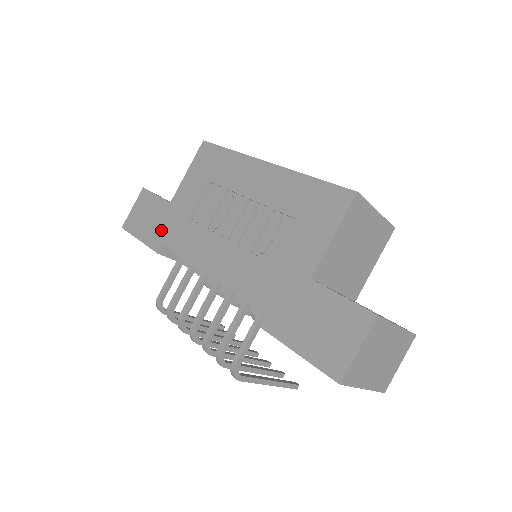
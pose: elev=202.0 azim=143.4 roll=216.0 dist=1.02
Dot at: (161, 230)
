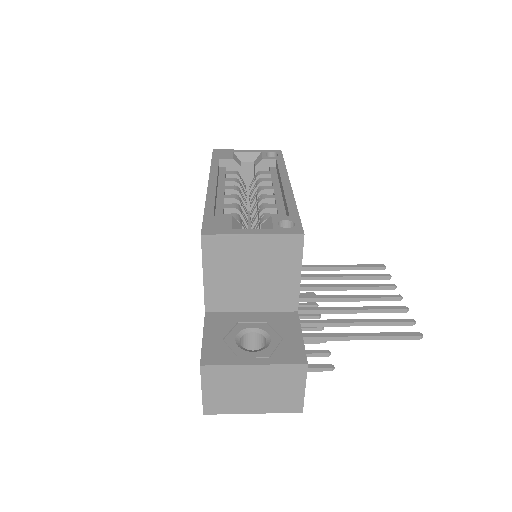
Dot at: occluded
